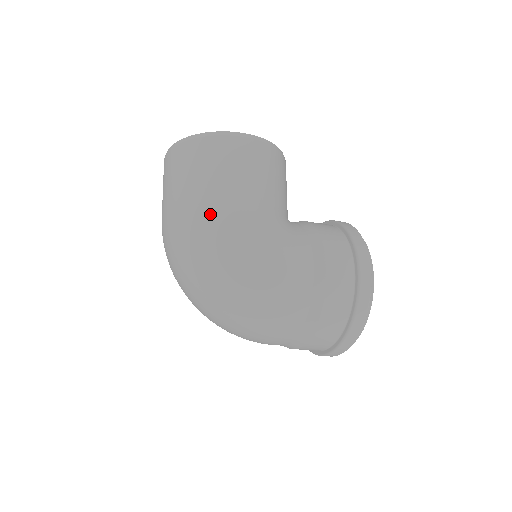
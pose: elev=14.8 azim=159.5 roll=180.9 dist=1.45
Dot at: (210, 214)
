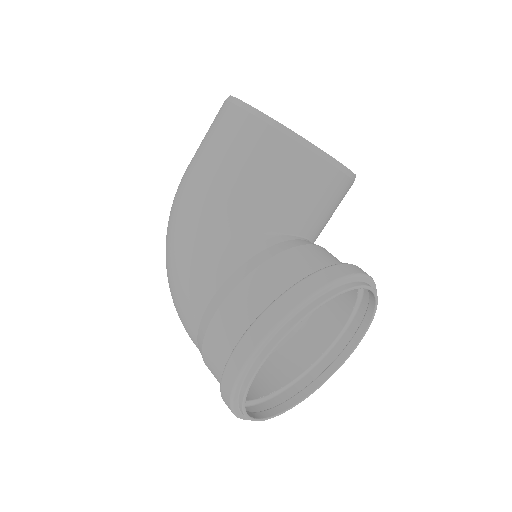
Dot at: (181, 184)
